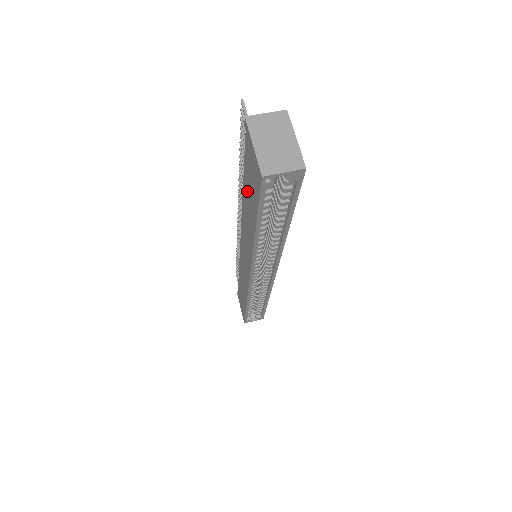
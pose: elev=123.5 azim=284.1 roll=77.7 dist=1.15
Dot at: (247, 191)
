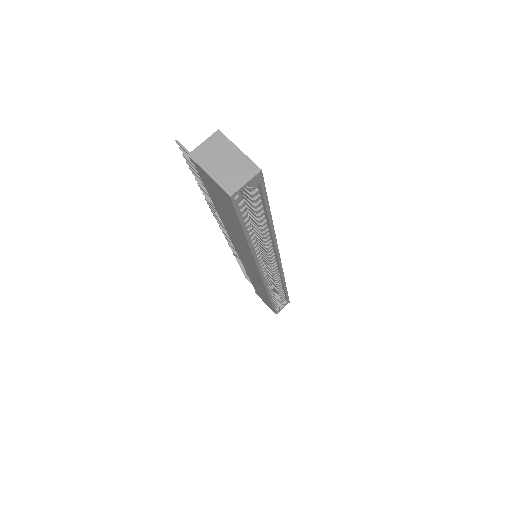
Dot at: (221, 211)
